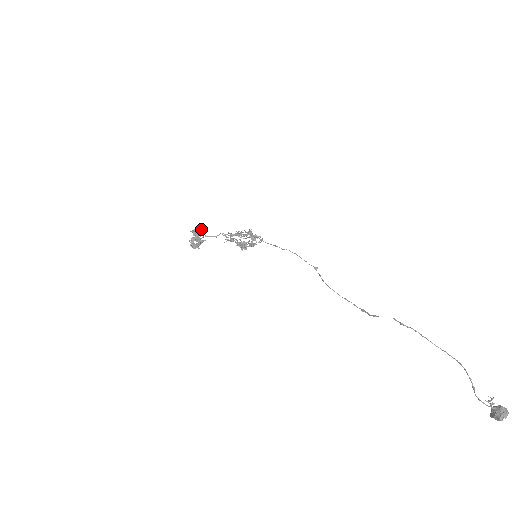
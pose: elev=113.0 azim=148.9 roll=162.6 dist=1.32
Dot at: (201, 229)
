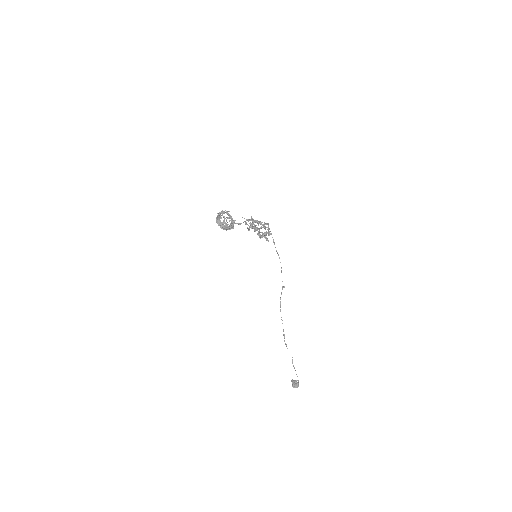
Dot at: (233, 227)
